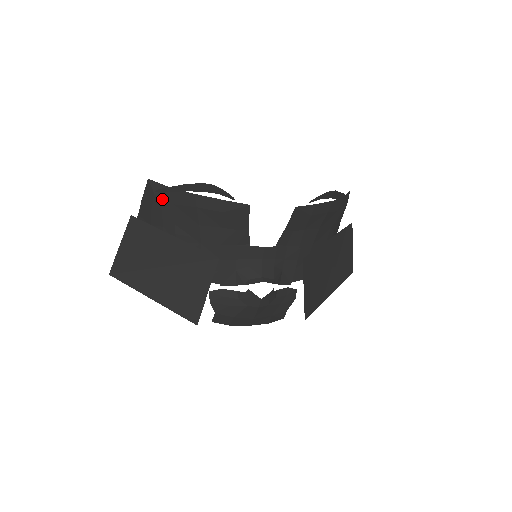
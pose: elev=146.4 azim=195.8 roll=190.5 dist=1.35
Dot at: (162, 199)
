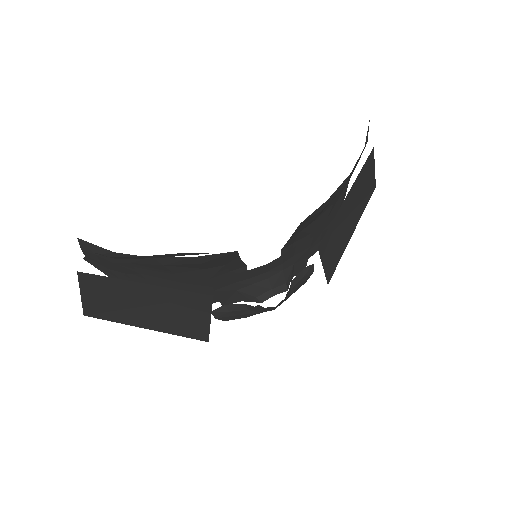
Dot at: (110, 259)
